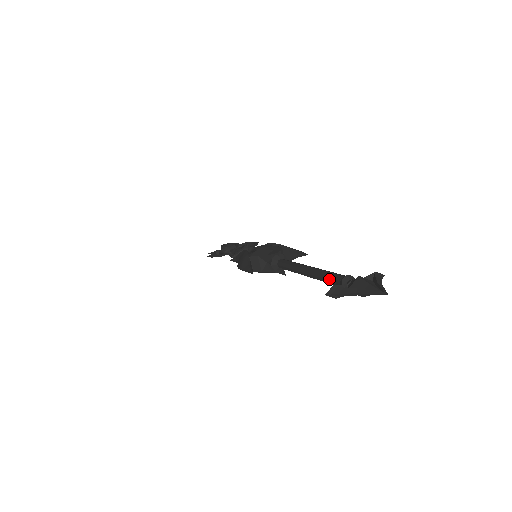
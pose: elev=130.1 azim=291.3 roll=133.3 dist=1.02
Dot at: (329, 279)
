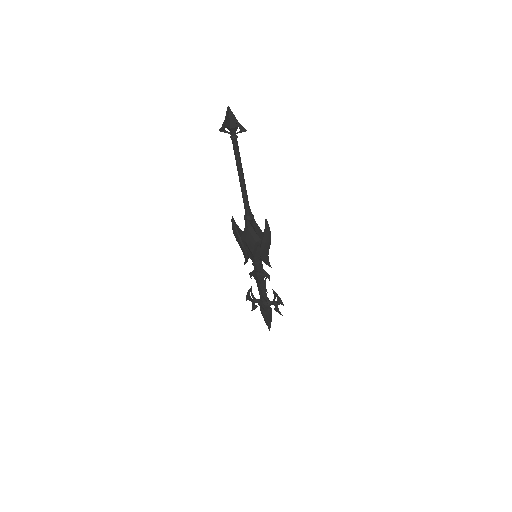
Dot at: (234, 150)
